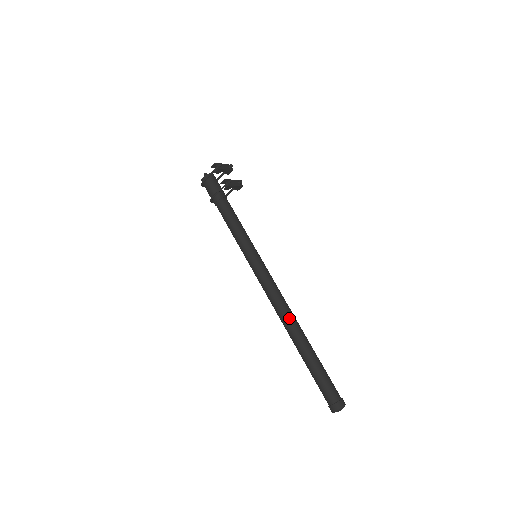
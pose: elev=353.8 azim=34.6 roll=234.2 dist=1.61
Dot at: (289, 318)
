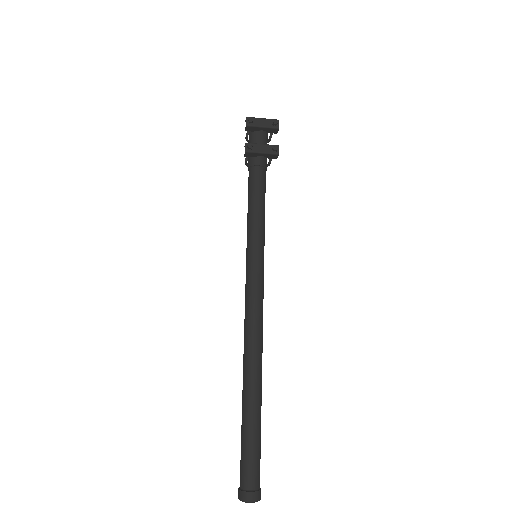
Dot at: (247, 354)
